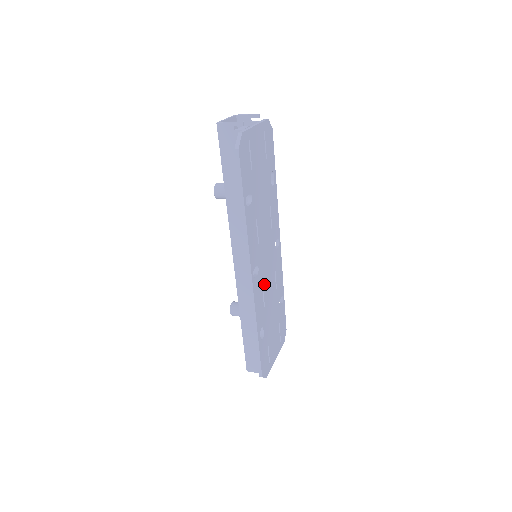
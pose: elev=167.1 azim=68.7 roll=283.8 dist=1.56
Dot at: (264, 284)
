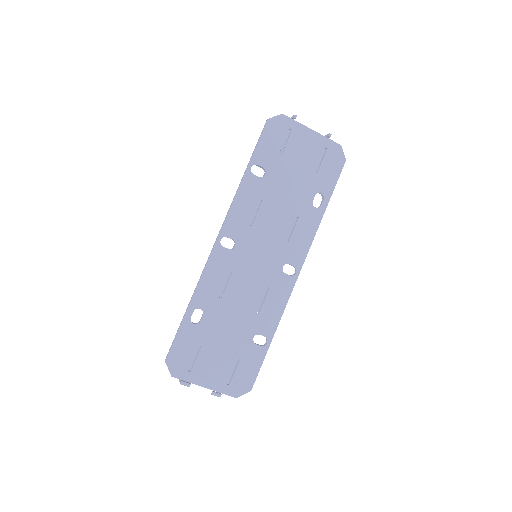
Dot at: (236, 275)
